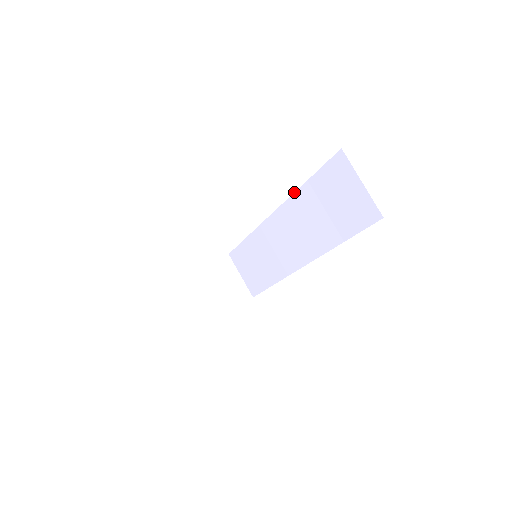
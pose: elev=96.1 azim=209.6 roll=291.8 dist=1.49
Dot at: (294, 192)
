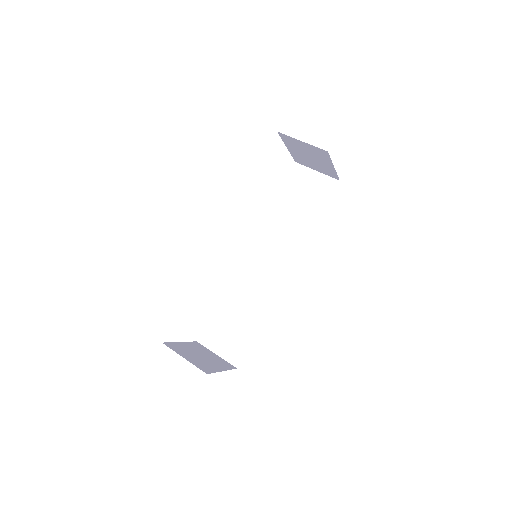
Dot at: (265, 216)
